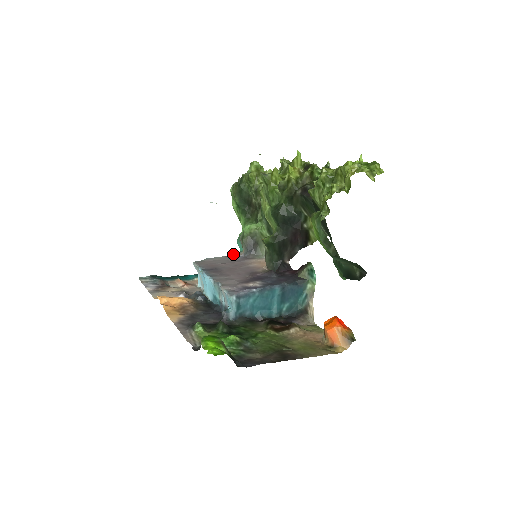
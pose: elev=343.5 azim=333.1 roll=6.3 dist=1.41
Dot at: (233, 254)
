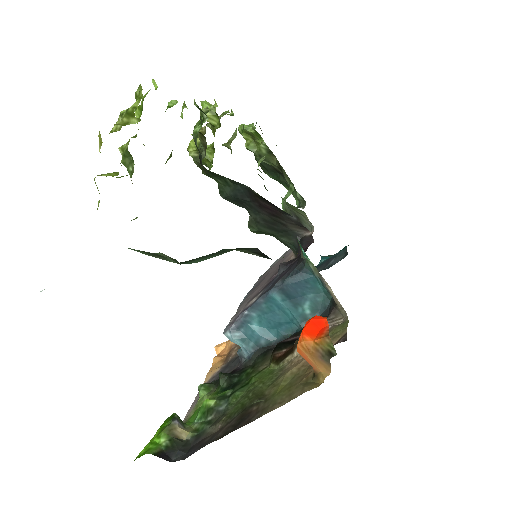
Dot at: occluded
